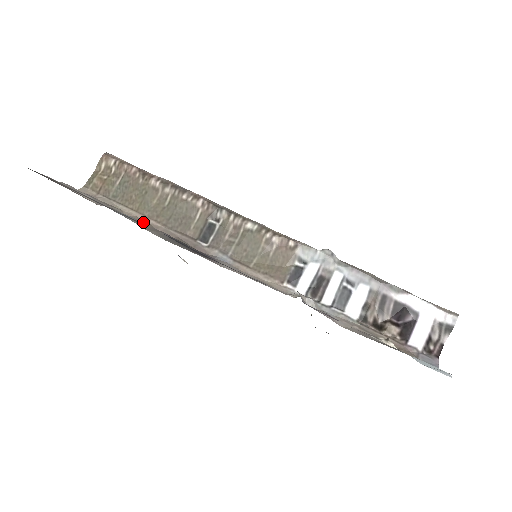
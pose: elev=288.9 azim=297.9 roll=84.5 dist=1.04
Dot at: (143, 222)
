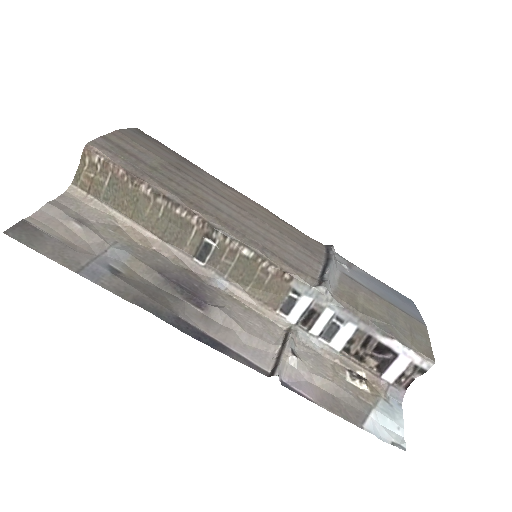
Dot at: (138, 237)
